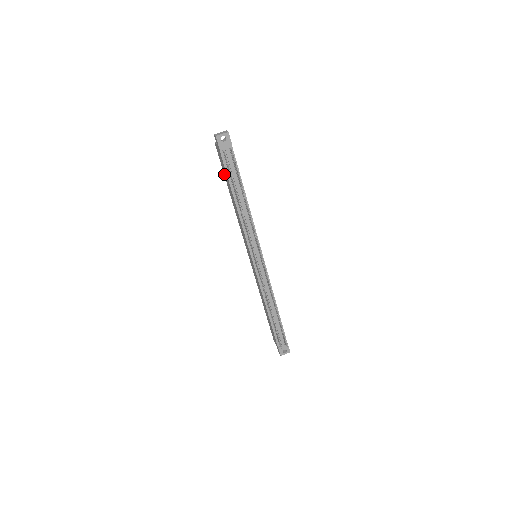
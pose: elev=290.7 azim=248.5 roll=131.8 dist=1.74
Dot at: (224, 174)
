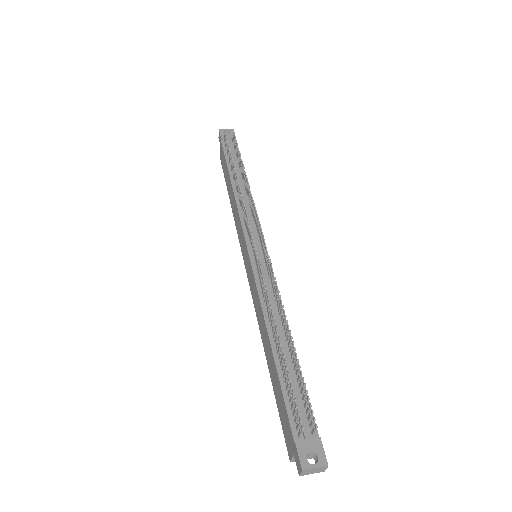
Dot at: (225, 177)
